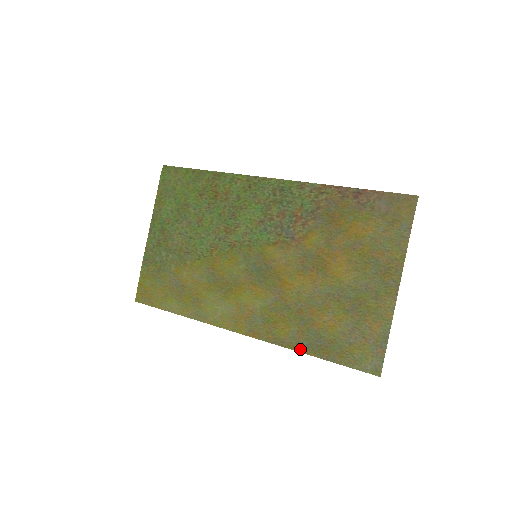
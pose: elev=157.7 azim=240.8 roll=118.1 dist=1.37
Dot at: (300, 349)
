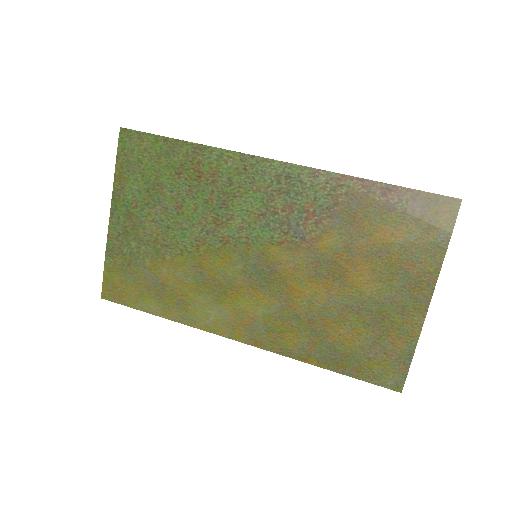
Dot at: (311, 361)
